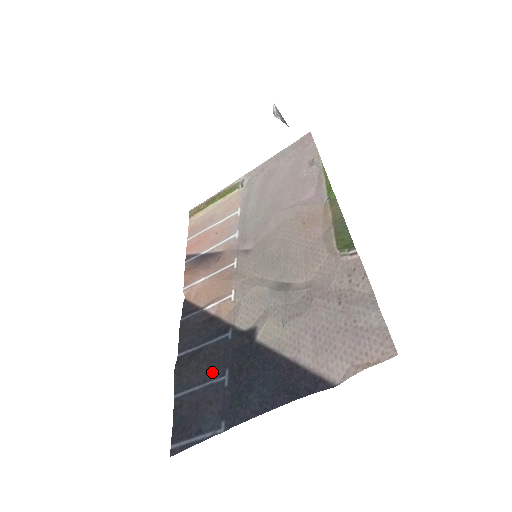
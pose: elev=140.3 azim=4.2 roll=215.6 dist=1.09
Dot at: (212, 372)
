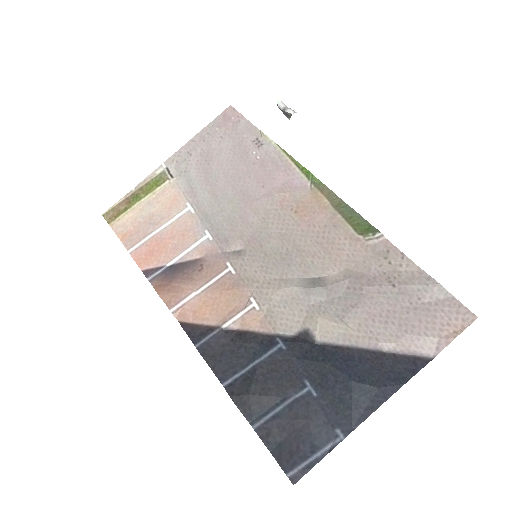
Dot at: (287, 388)
